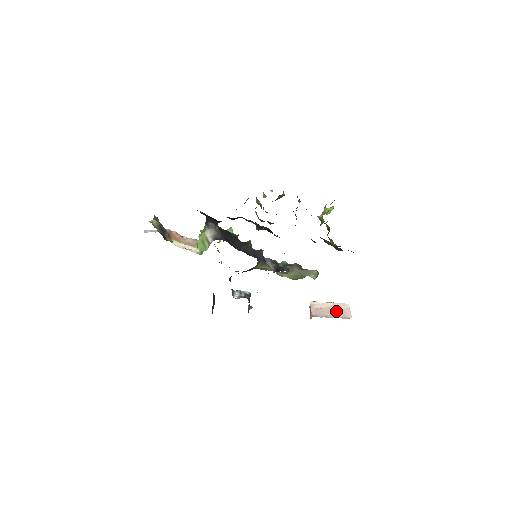
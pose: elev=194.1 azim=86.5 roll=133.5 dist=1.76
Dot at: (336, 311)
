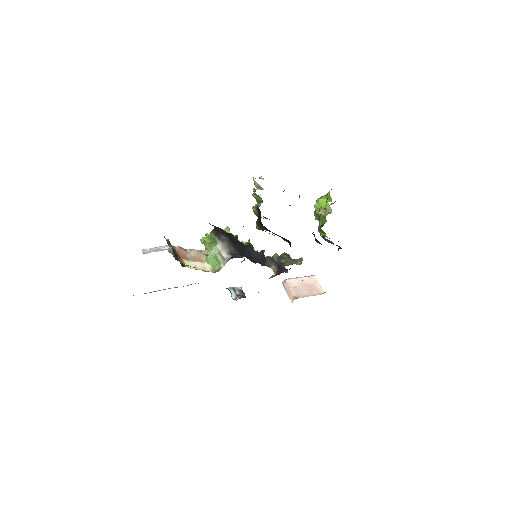
Dot at: (310, 287)
